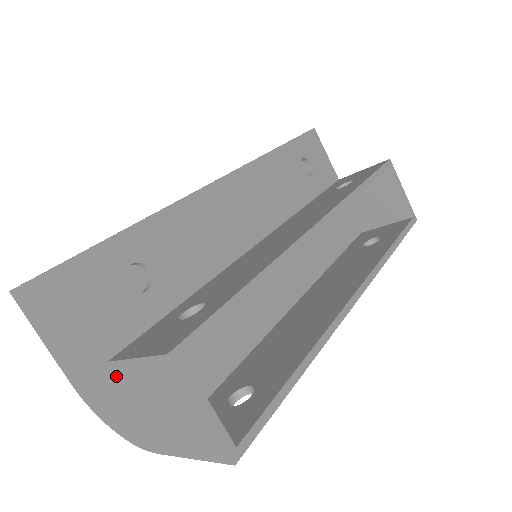
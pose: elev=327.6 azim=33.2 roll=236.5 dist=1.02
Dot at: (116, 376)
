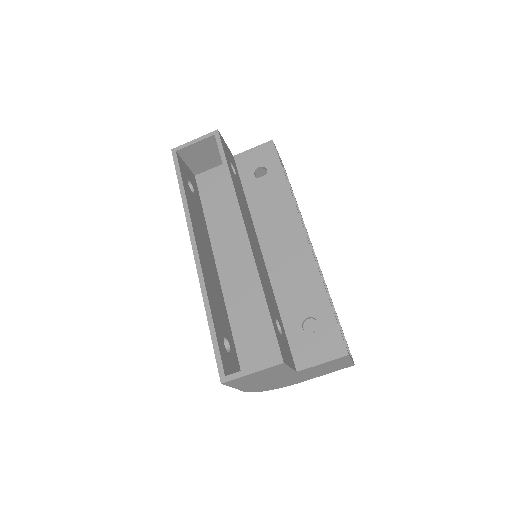
Dot at: (298, 374)
